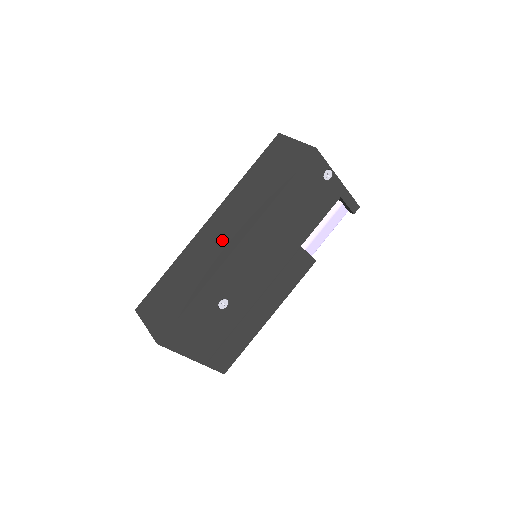
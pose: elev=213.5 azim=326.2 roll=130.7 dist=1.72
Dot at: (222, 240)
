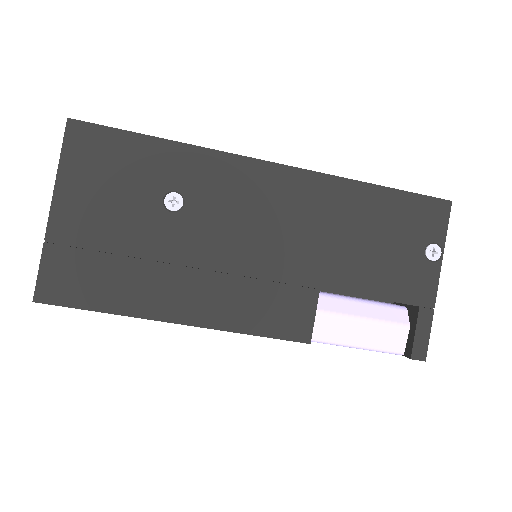
Dot at: occluded
